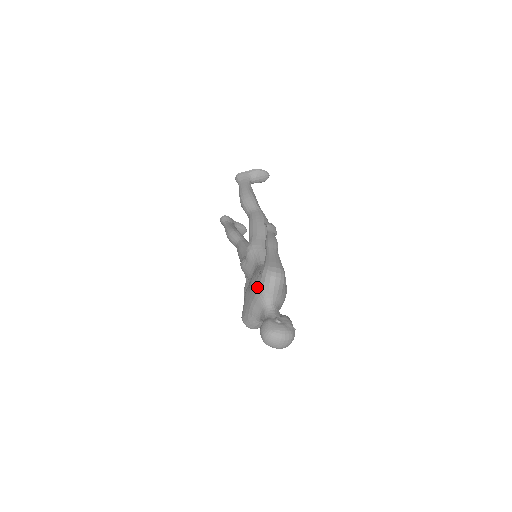
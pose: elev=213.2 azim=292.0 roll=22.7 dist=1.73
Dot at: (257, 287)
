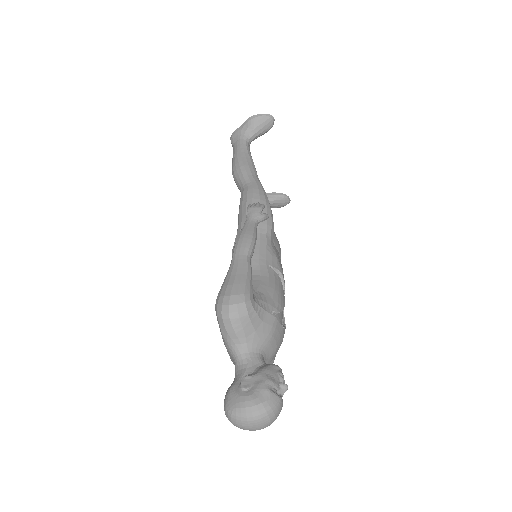
Dot at: occluded
